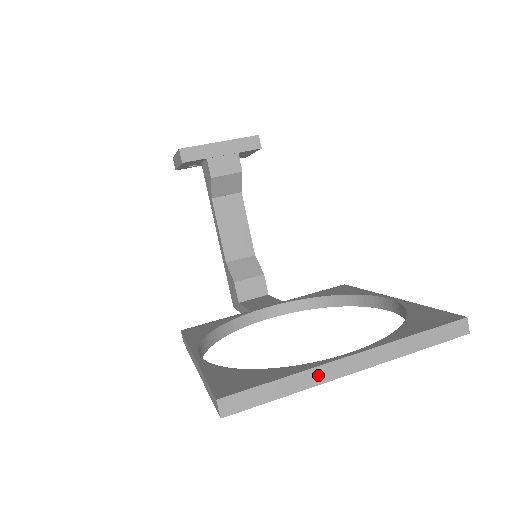
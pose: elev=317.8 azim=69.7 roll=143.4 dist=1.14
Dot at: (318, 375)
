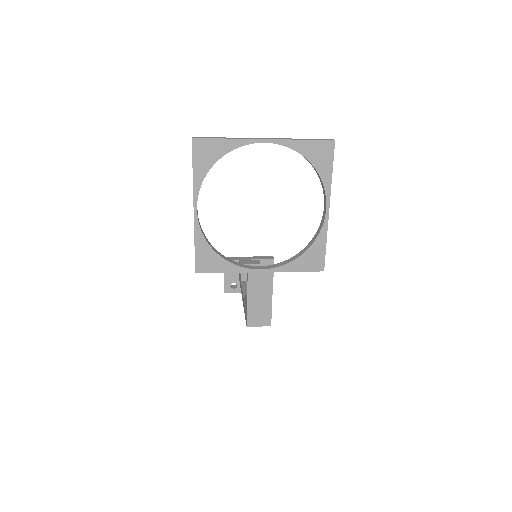
Dot at: (244, 138)
